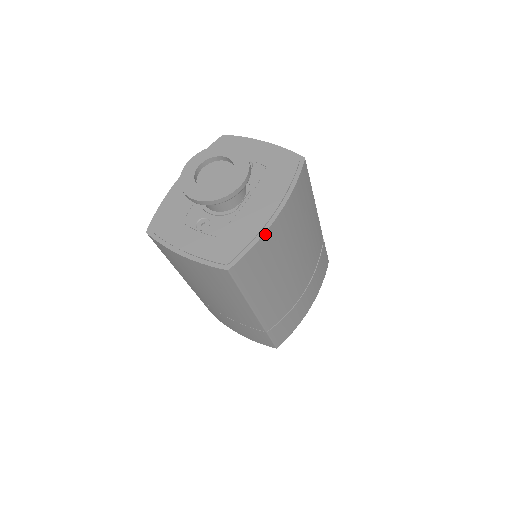
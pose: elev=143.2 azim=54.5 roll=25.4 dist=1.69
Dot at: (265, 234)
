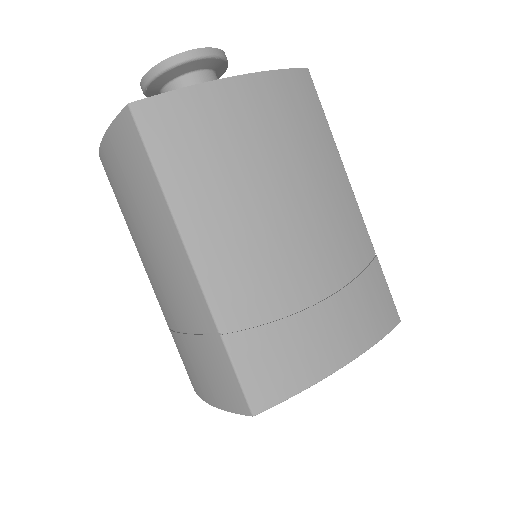
Dot at: (205, 86)
